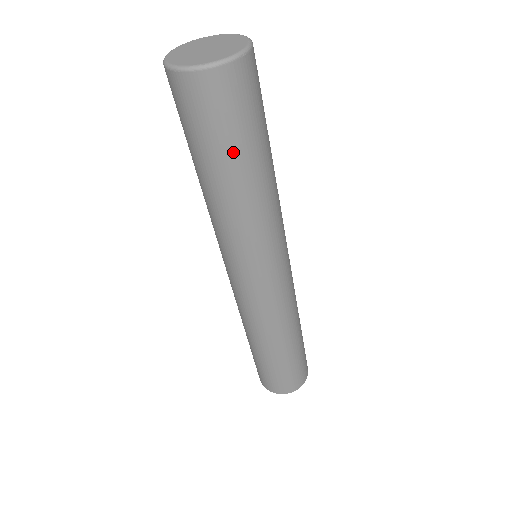
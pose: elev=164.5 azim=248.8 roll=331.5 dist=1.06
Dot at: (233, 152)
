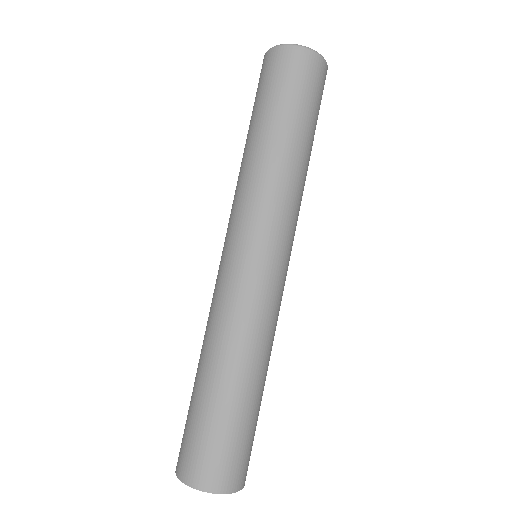
Dot at: (274, 108)
